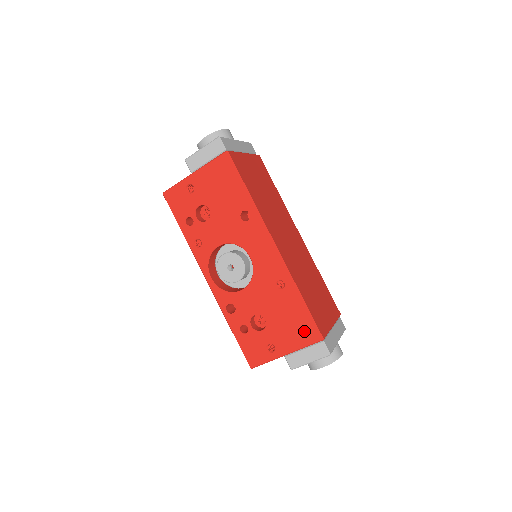
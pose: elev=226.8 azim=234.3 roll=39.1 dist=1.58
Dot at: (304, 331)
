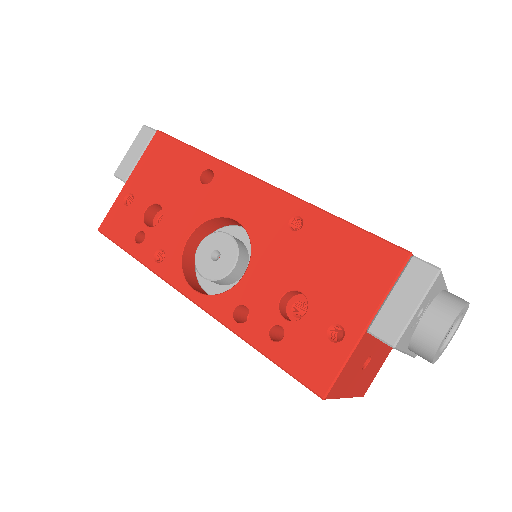
Dot at: (371, 263)
